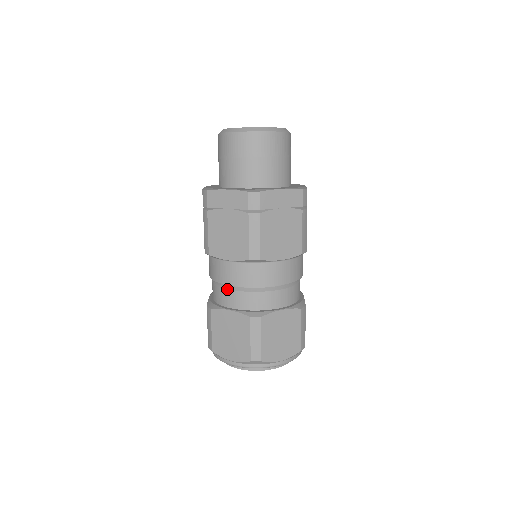
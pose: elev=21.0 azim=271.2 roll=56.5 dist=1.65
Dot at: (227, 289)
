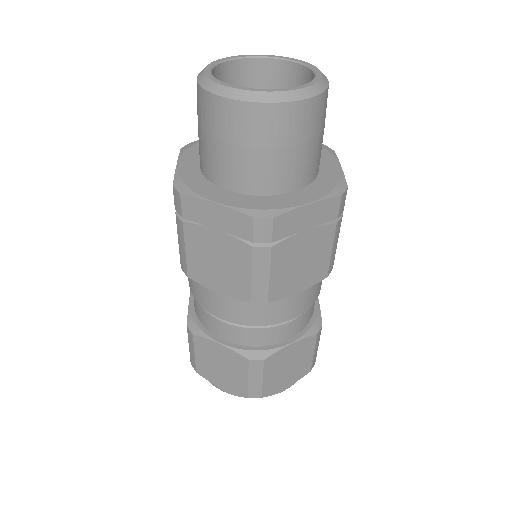
Dot at: (216, 318)
